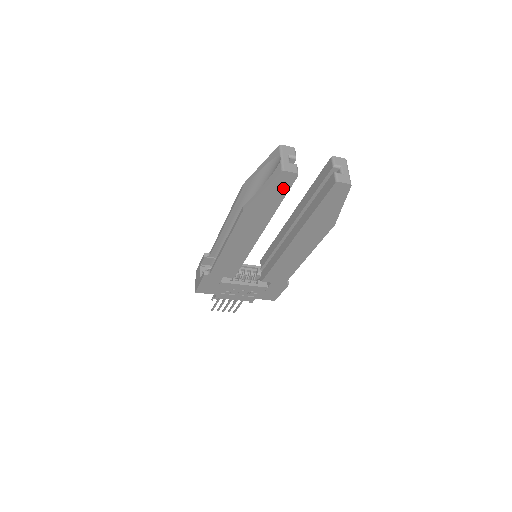
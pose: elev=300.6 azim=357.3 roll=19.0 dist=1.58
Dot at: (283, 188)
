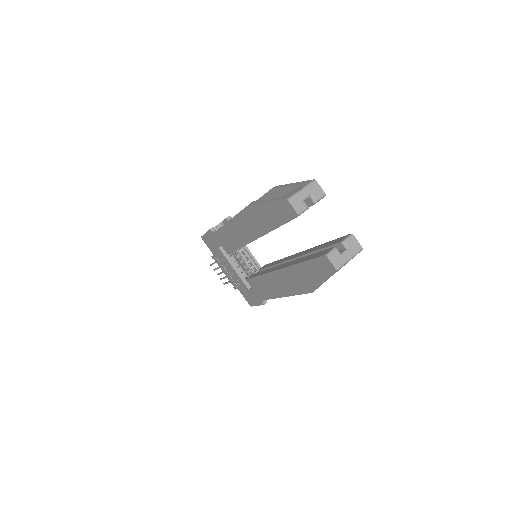
Dot at: (283, 216)
